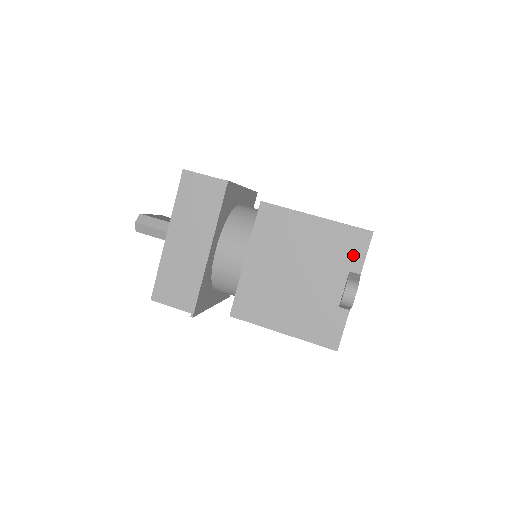
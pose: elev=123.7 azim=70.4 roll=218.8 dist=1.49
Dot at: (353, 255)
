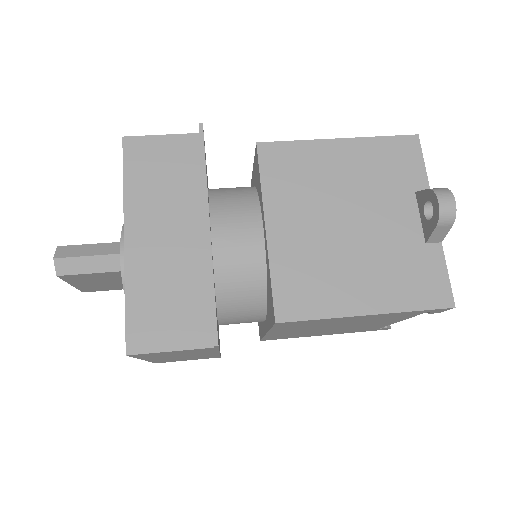
Dot at: (409, 170)
